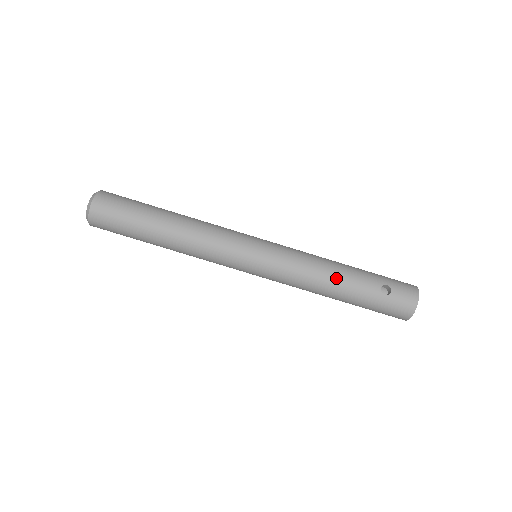
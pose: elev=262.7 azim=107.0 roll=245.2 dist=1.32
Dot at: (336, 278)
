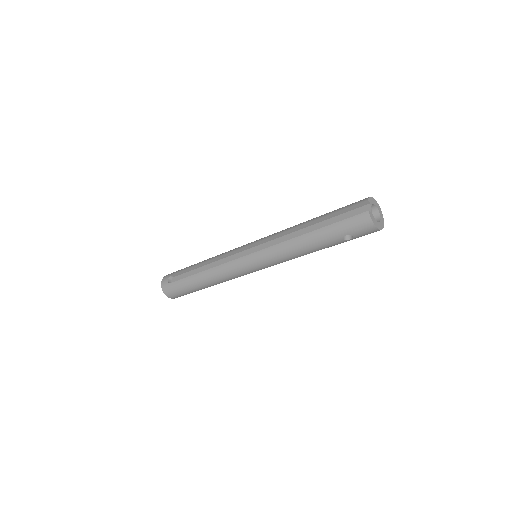
Dot at: (311, 252)
